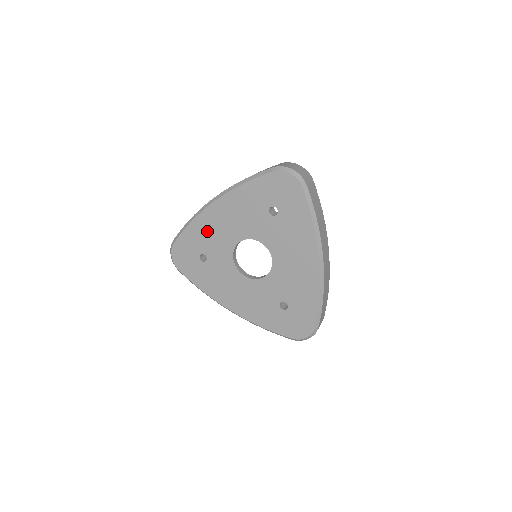
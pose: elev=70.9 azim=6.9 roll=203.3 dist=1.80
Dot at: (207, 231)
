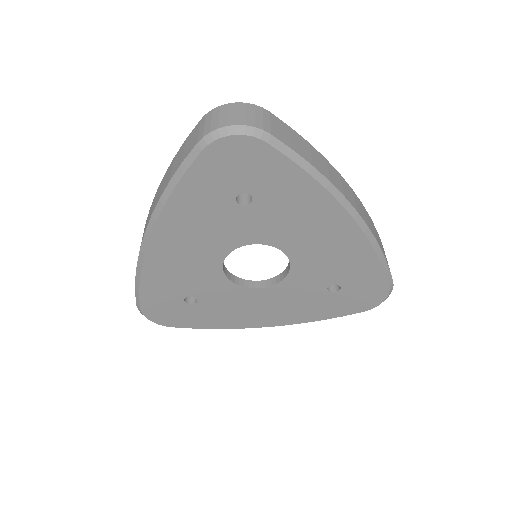
Dot at: (170, 273)
